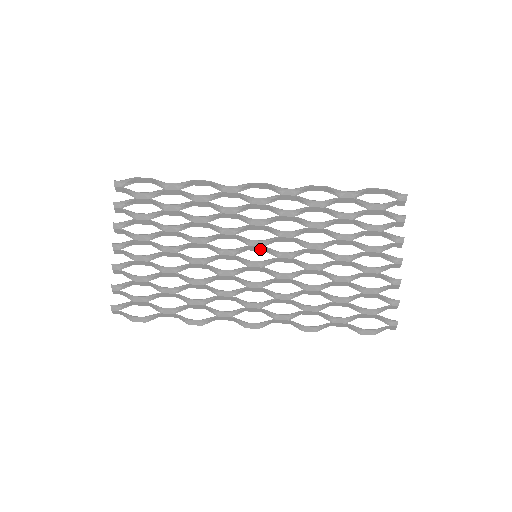
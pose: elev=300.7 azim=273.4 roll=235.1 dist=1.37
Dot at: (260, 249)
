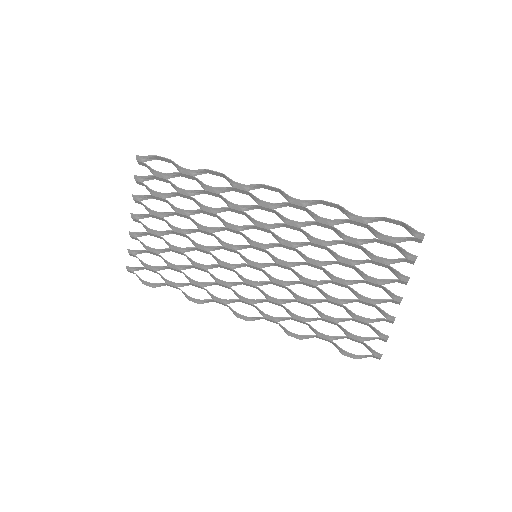
Dot at: (261, 250)
